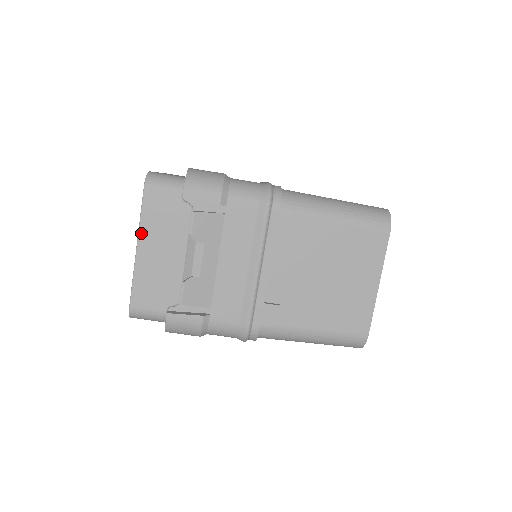
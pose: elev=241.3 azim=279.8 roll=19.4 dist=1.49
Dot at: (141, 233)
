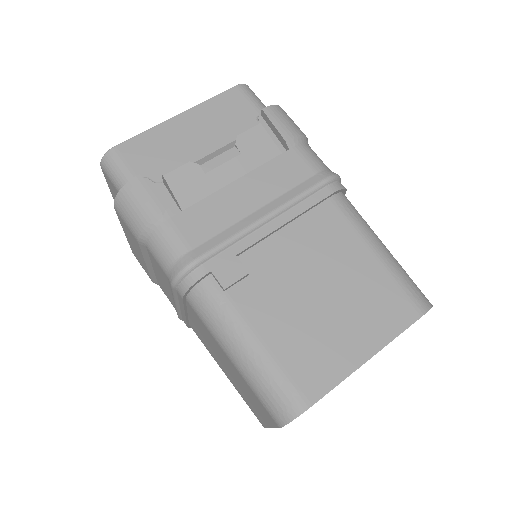
Dot at: (196, 108)
